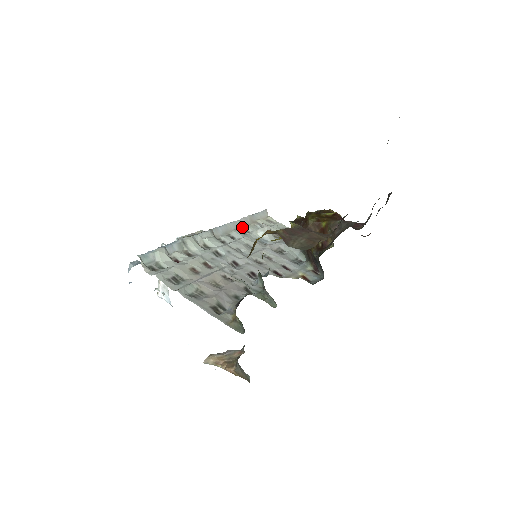
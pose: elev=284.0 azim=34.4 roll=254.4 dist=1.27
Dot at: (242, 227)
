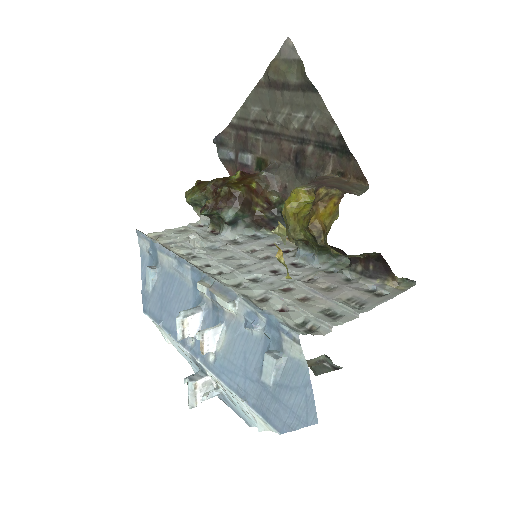
Dot at: (179, 255)
